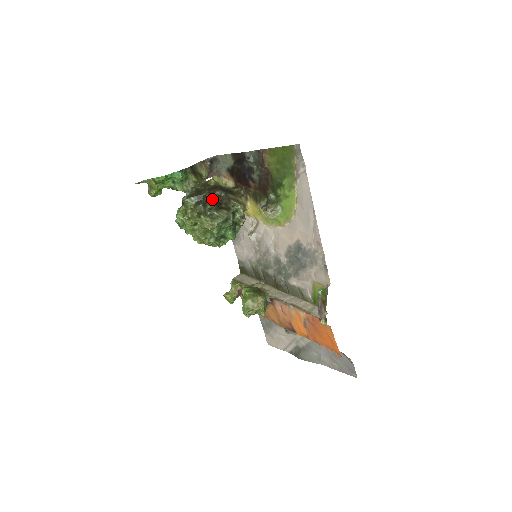
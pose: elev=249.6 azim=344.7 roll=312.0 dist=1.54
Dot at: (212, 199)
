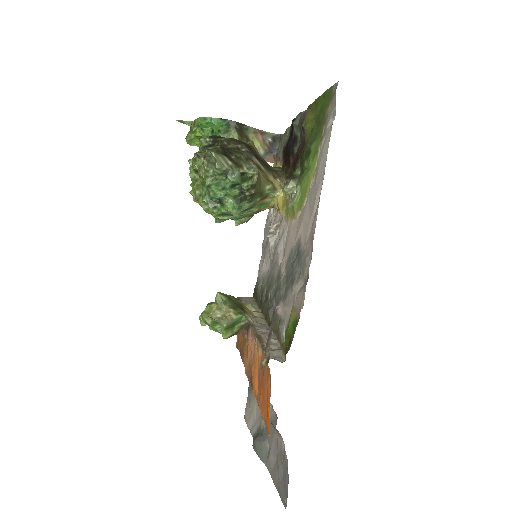
Dot at: (226, 146)
